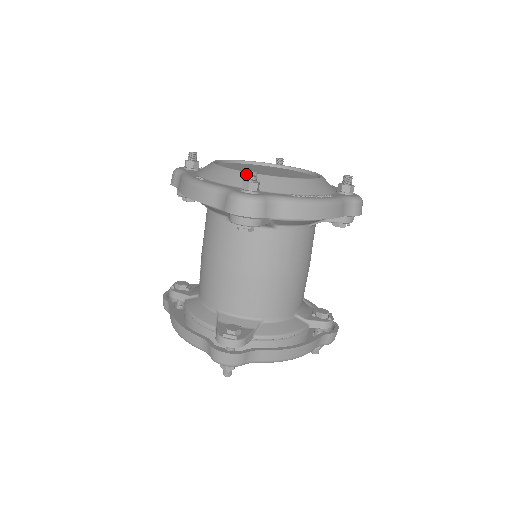
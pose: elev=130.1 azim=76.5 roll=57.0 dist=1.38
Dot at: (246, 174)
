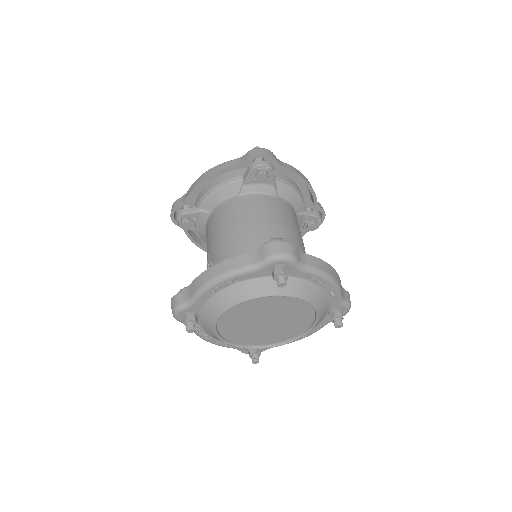
Dot at: occluded
